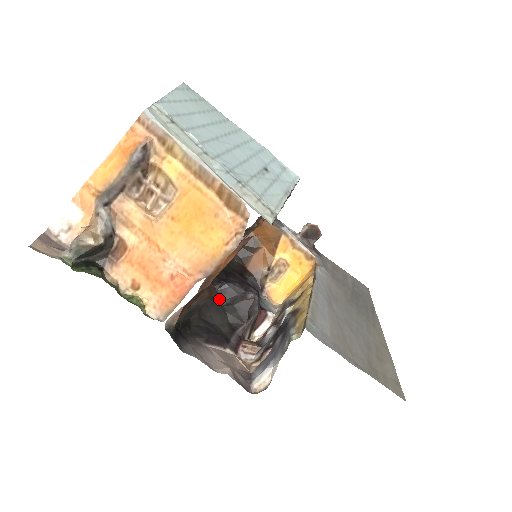
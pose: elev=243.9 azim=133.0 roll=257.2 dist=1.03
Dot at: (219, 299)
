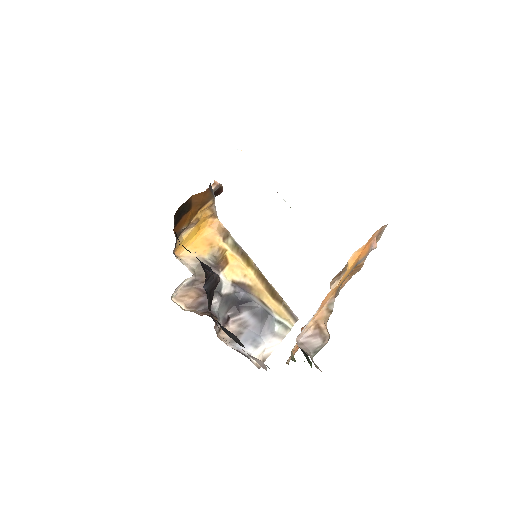
Dot at: (204, 288)
